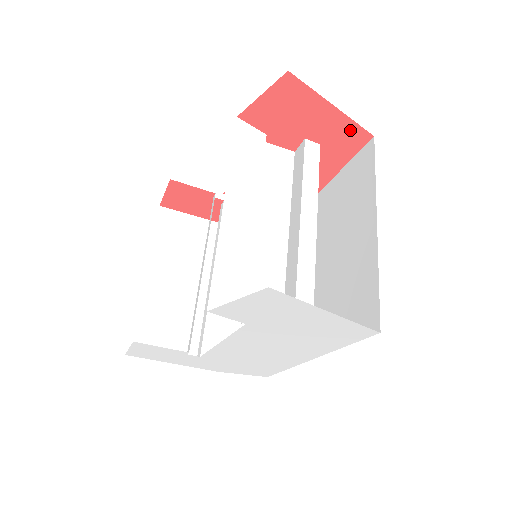
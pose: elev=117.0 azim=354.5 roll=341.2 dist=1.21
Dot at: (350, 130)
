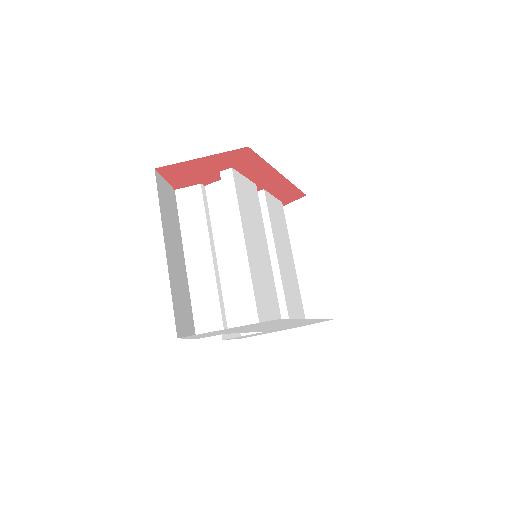
Dot at: (231, 155)
